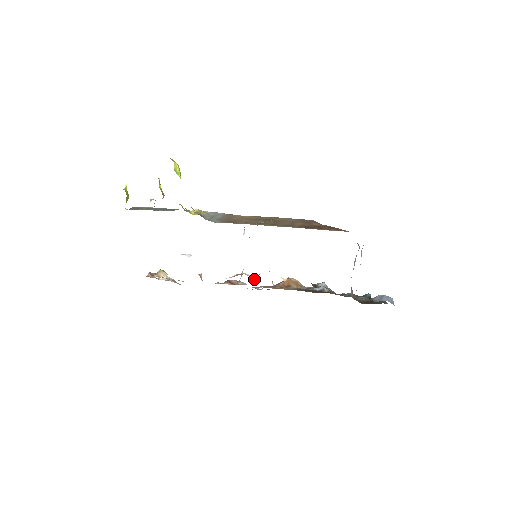
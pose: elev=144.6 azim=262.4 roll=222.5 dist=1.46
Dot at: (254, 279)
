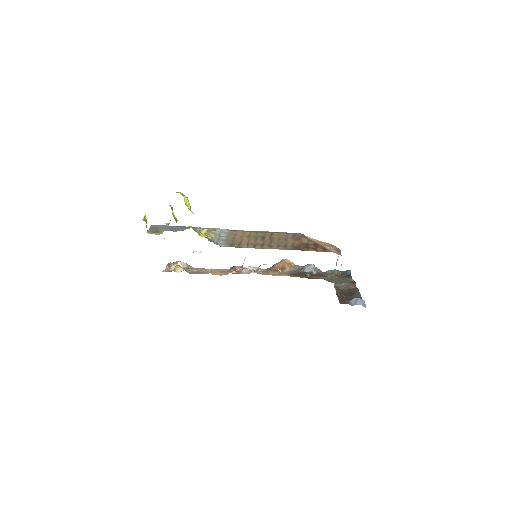
Dot at: (255, 271)
